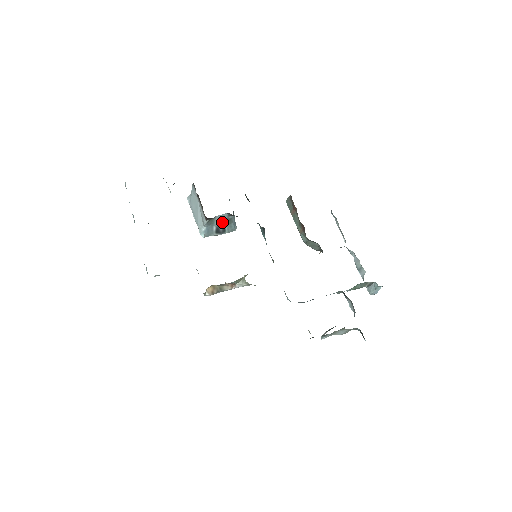
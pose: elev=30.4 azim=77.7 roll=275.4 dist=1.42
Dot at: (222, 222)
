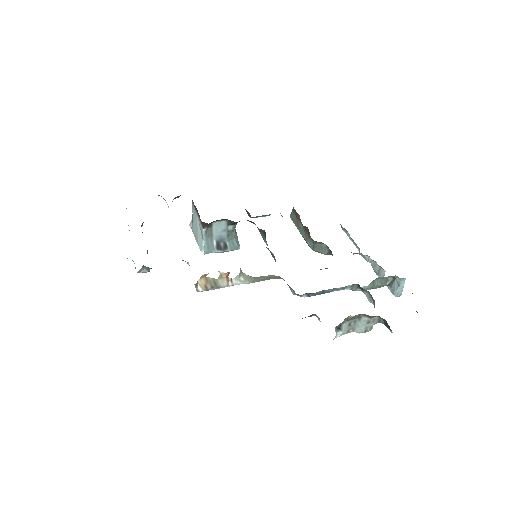
Dot at: (222, 234)
